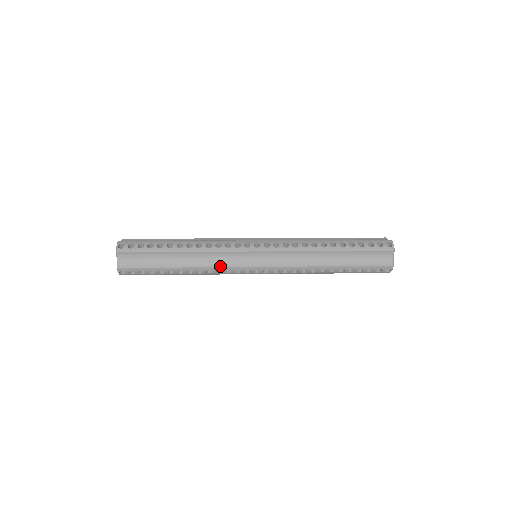
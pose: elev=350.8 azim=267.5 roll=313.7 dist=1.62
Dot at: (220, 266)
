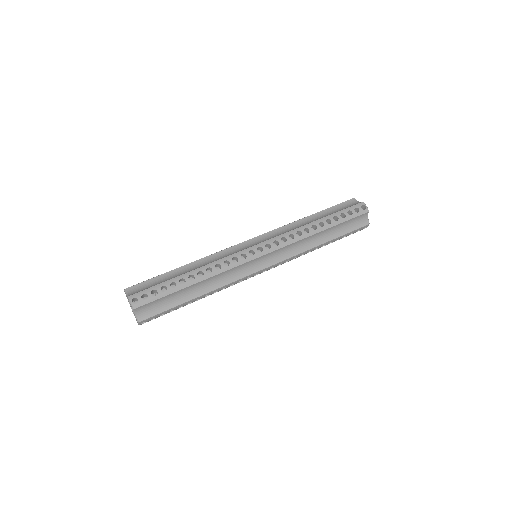
Dot at: (233, 281)
